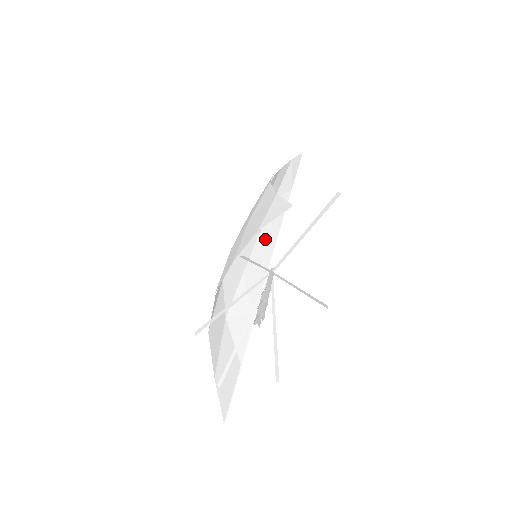
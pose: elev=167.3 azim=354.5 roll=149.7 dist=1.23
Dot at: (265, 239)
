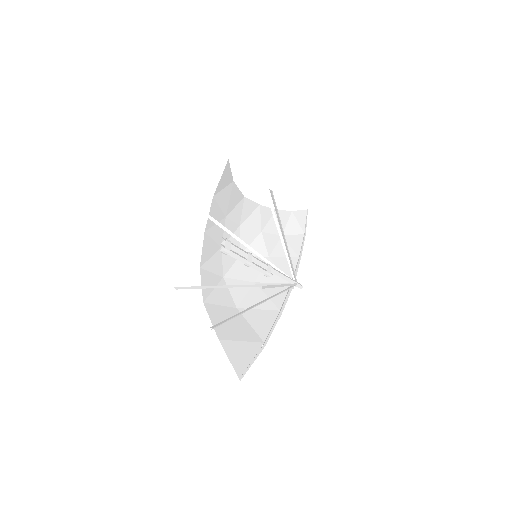
Dot at: (279, 261)
